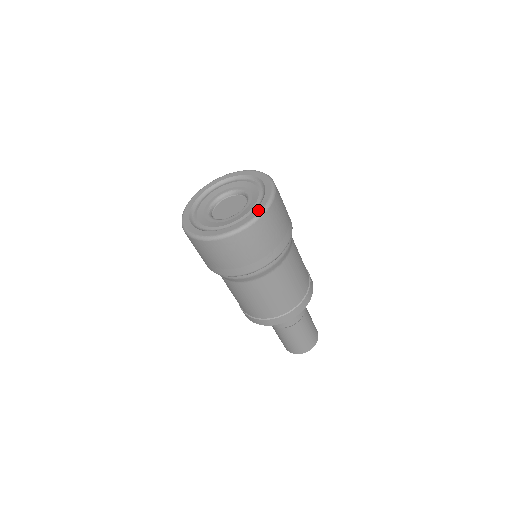
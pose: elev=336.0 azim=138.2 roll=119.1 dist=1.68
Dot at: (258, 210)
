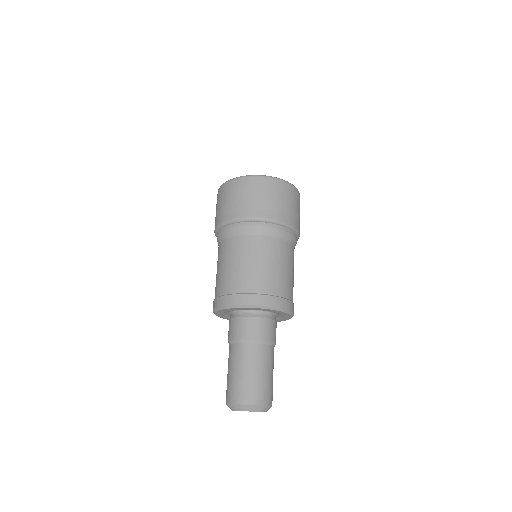
Dot at: occluded
